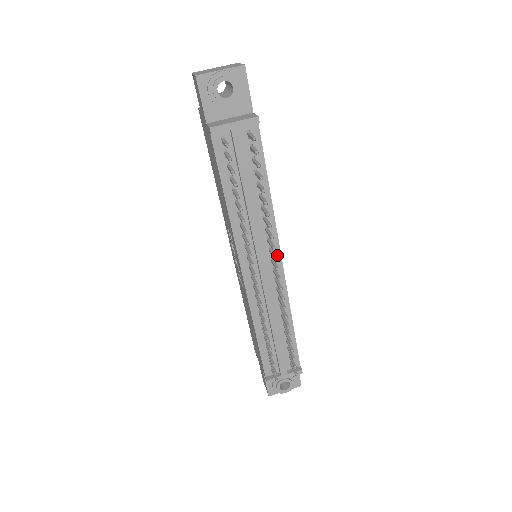
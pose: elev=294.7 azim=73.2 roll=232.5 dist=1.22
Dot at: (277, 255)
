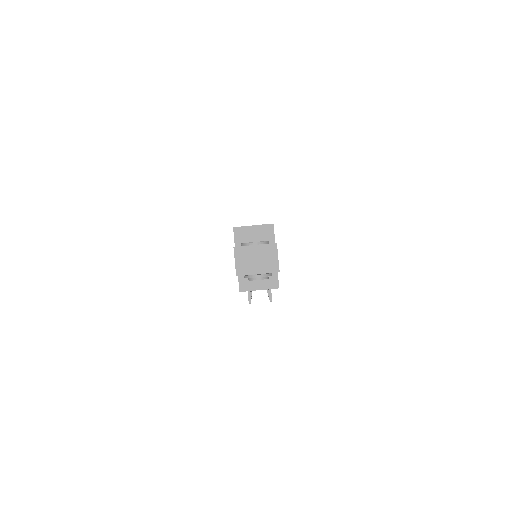
Dot at: occluded
